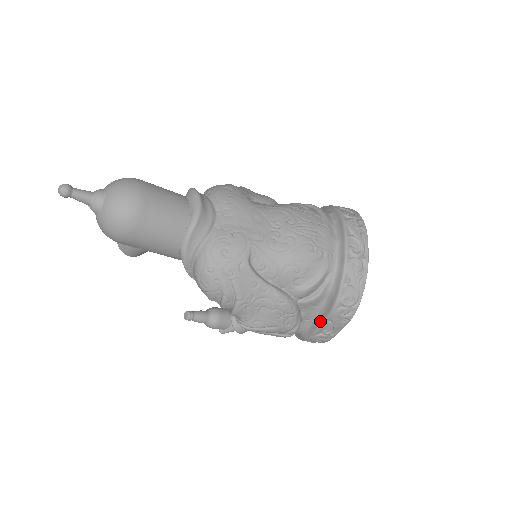
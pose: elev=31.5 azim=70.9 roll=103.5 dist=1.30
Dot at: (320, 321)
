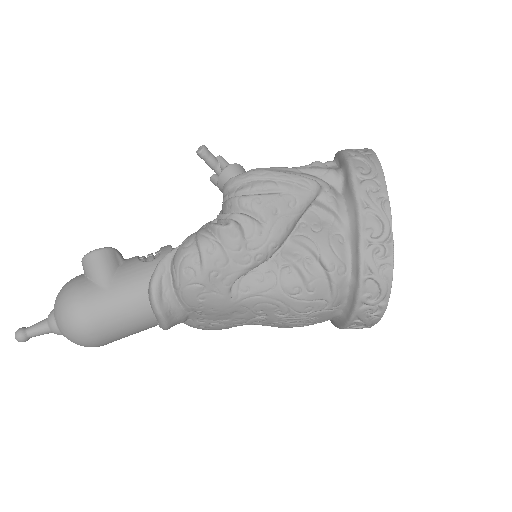
Dot at: occluded
